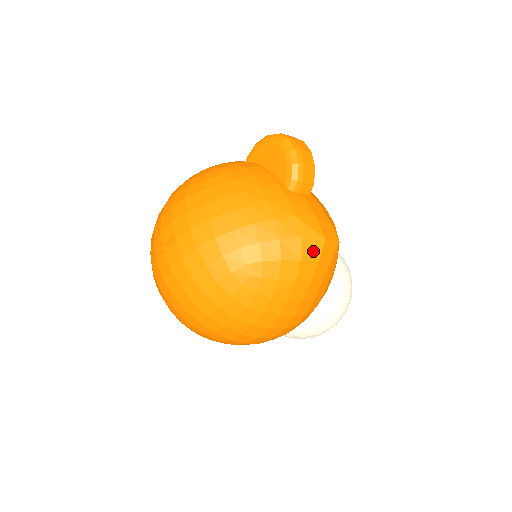
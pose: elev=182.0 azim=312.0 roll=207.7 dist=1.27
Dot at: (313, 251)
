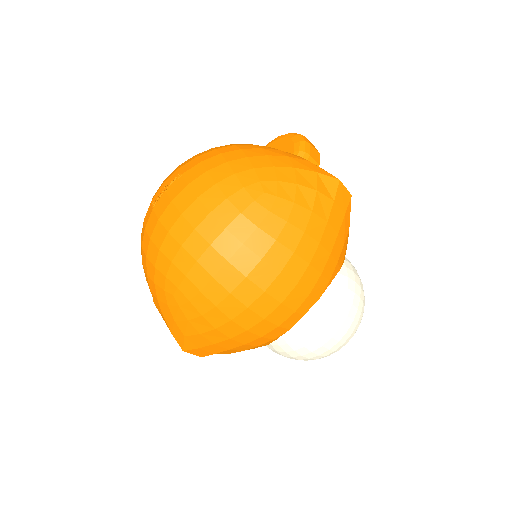
Dot at: (328, 188)
